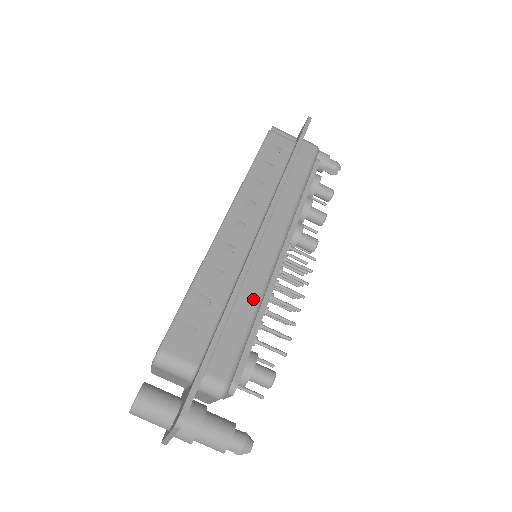
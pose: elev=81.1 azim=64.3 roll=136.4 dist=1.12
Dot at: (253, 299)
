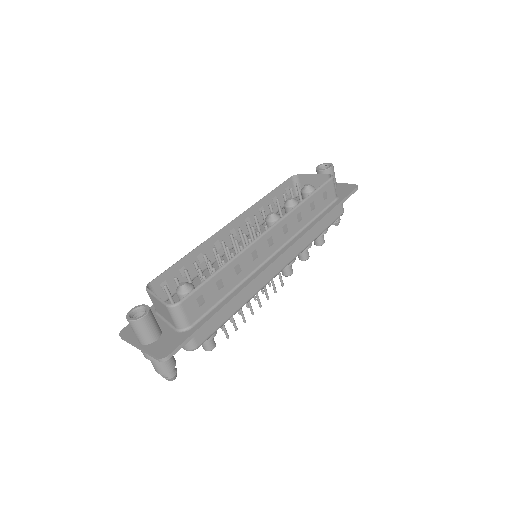
Dot at: (244, 301)
